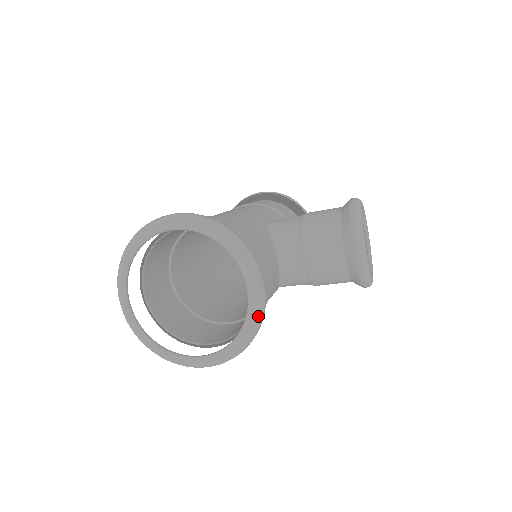
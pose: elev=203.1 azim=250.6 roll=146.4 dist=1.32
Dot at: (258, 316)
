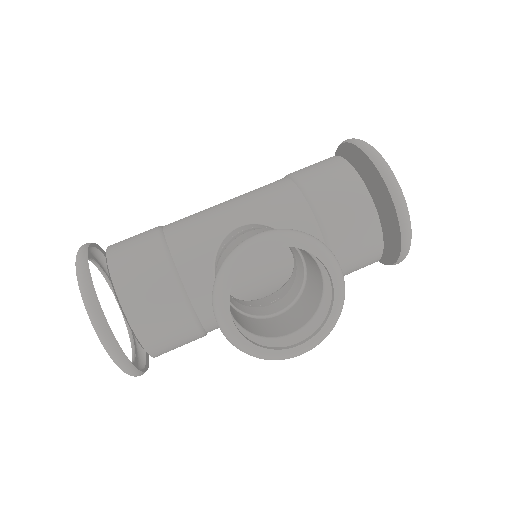
Dot at: (113, 360)
